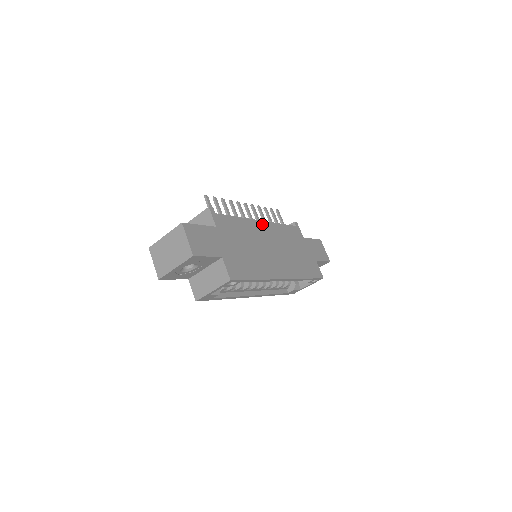
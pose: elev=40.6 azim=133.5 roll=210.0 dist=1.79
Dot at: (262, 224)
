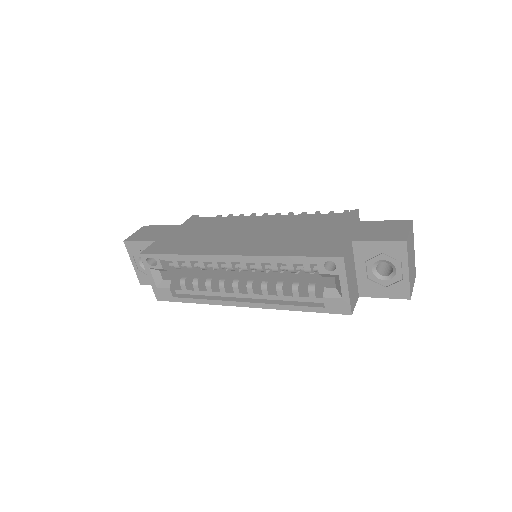
Dot at: (263, 218)
